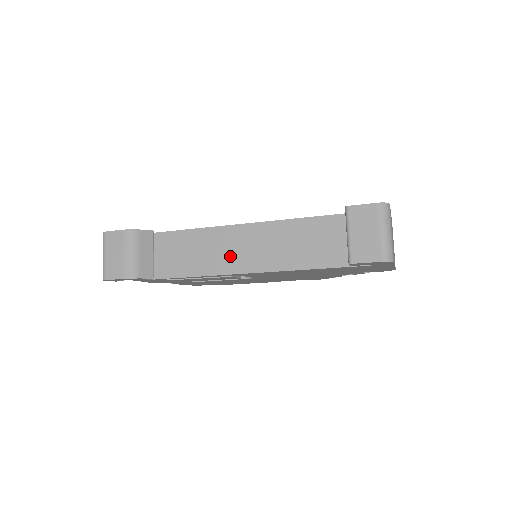
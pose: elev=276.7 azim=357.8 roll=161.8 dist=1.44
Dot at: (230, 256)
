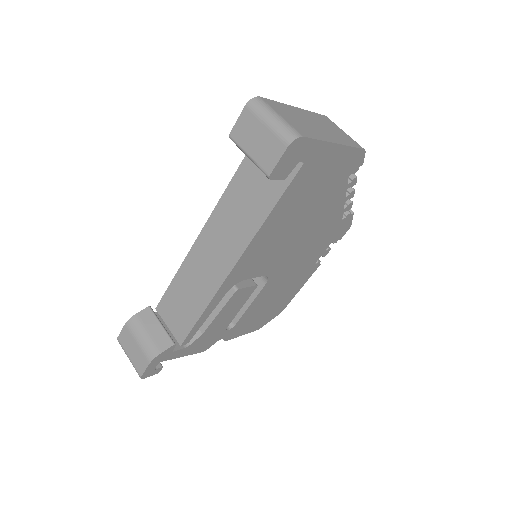
Dot at: (209, 272)
